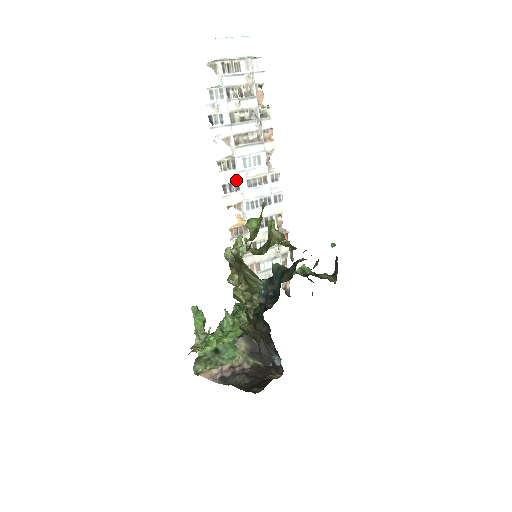
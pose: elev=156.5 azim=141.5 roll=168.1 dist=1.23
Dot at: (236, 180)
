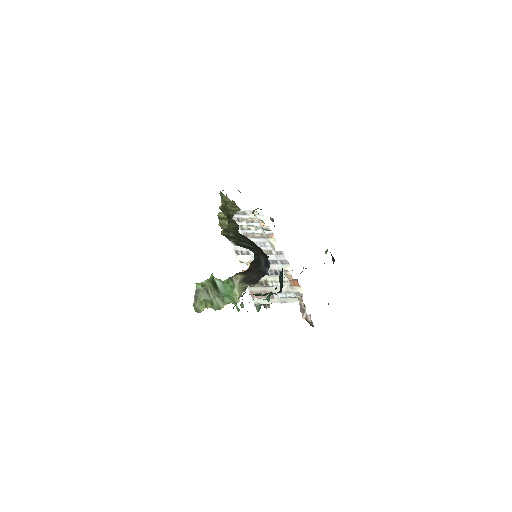
Dot at: (246, 250)
